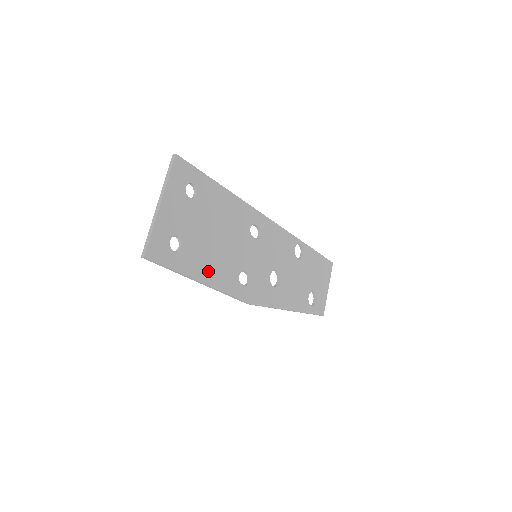
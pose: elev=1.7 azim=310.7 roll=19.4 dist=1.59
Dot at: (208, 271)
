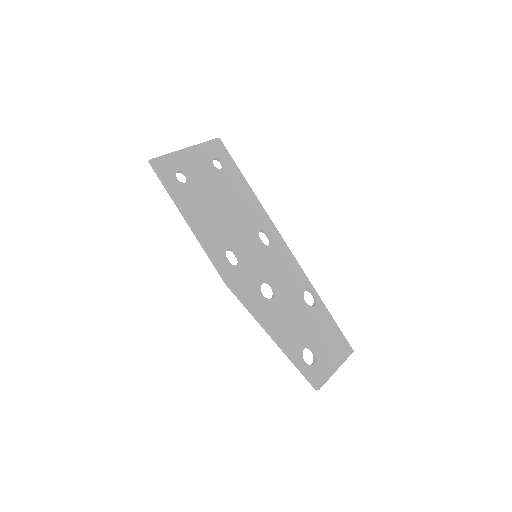
Dot at: (199, 217)
